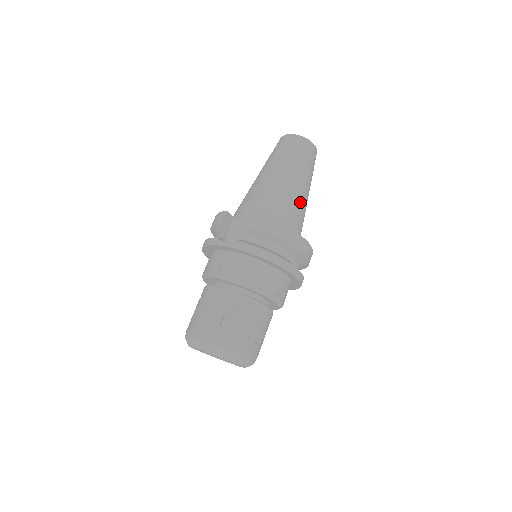
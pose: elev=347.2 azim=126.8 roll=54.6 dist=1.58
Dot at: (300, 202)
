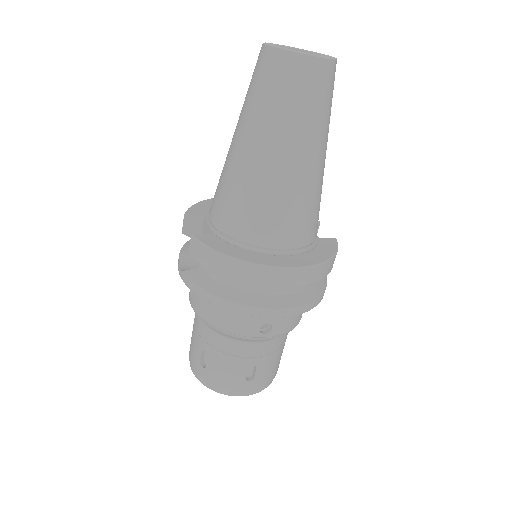
Dot at: (284, 189)
